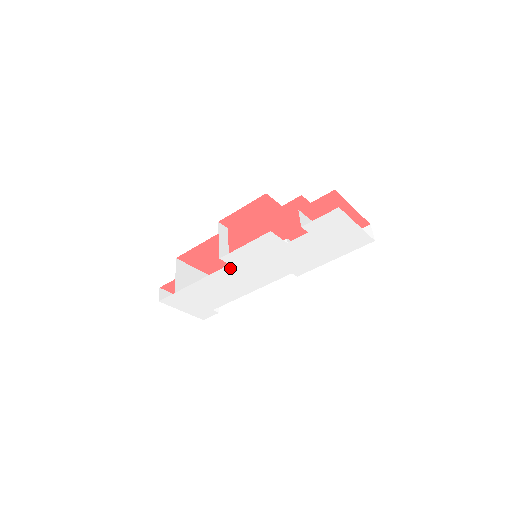
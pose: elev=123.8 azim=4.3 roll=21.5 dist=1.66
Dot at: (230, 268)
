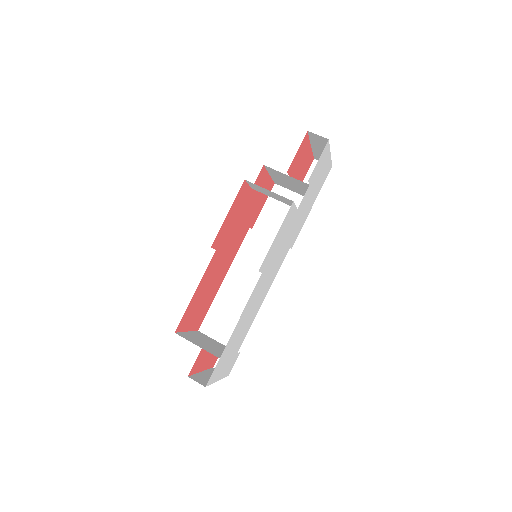
Dot at: (261, 278)
